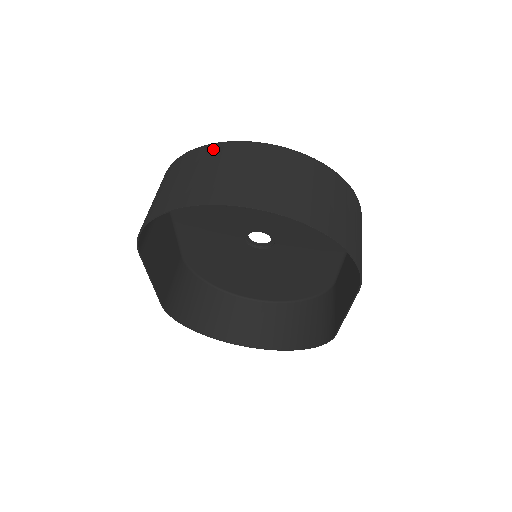
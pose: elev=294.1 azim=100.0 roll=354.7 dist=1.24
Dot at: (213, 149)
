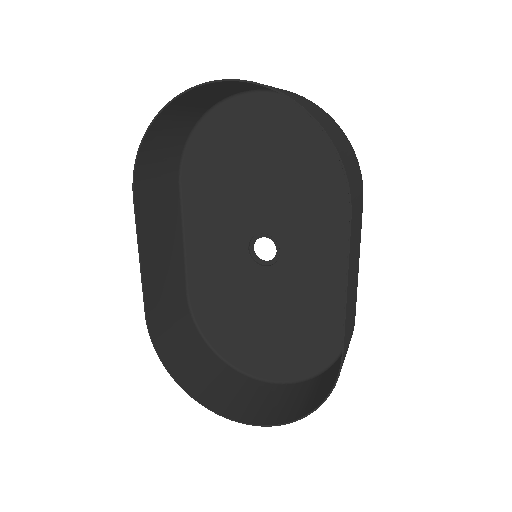
Dot at: (219, 97)
